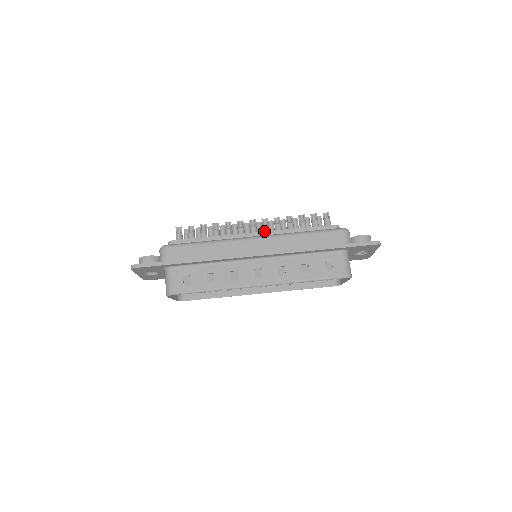
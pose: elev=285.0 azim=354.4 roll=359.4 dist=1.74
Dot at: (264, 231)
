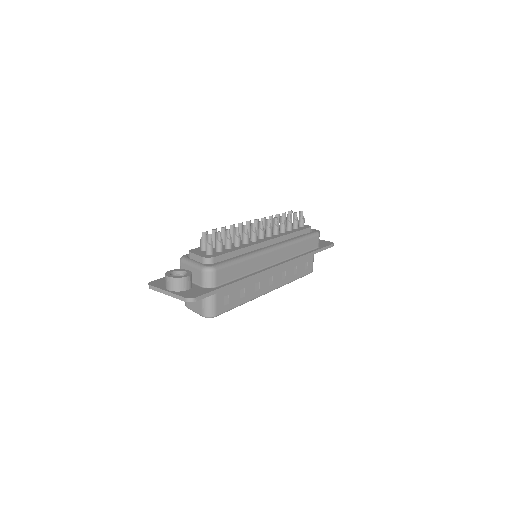
Dot at: (270, 235)
